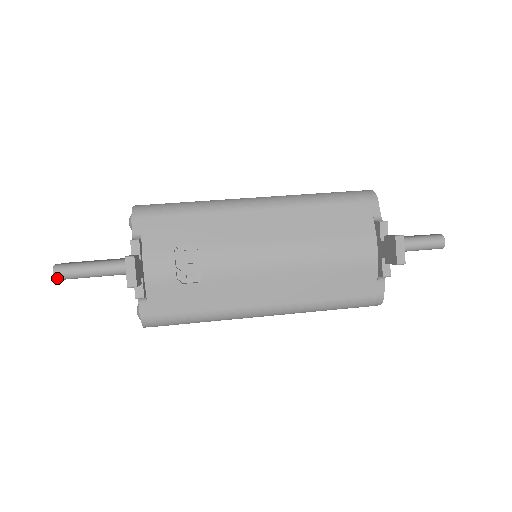
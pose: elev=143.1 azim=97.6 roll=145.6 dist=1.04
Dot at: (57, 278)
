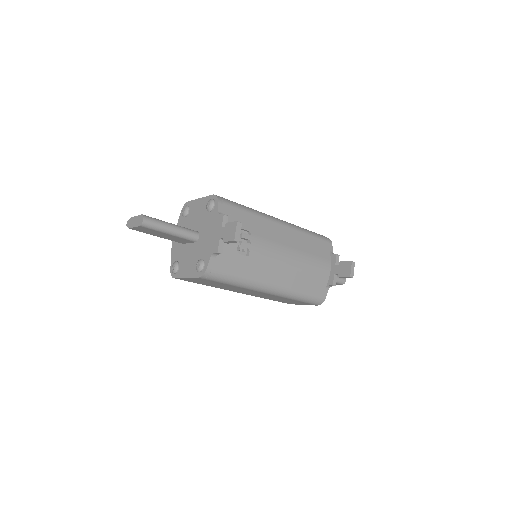
Dot at: (143, 224)
